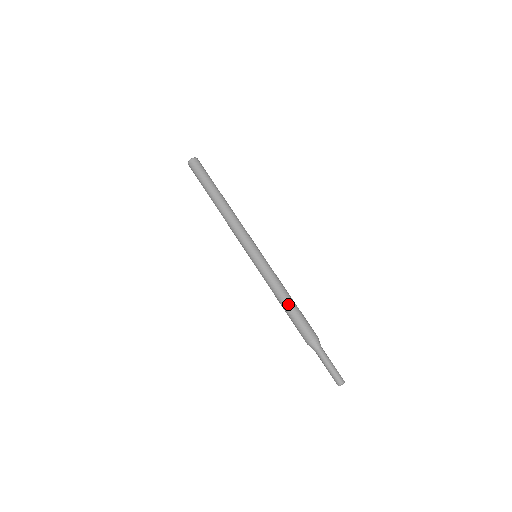
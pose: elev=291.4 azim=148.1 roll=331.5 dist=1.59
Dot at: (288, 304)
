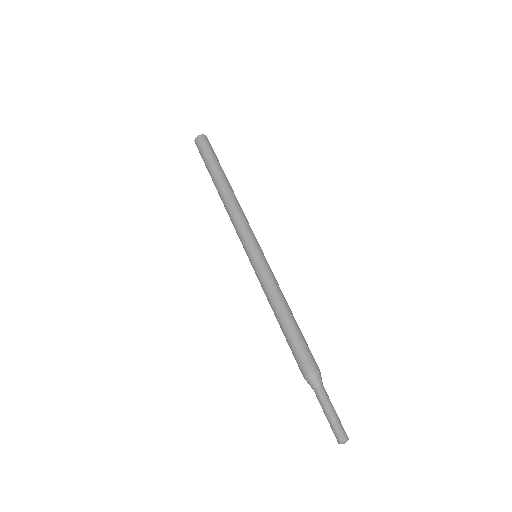
Dot at: (288, 320)
